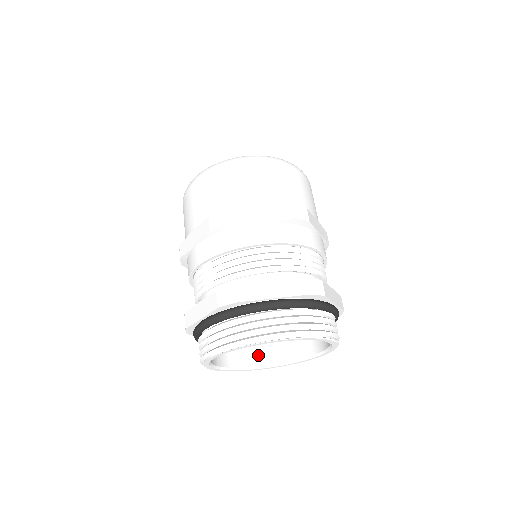
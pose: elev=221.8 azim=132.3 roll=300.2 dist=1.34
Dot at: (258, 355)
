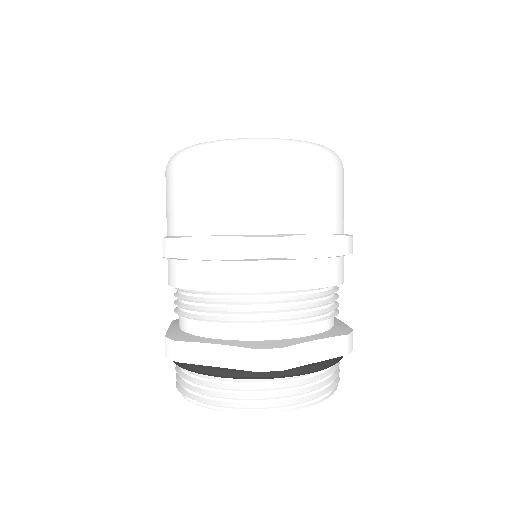
Dot at: occluded
